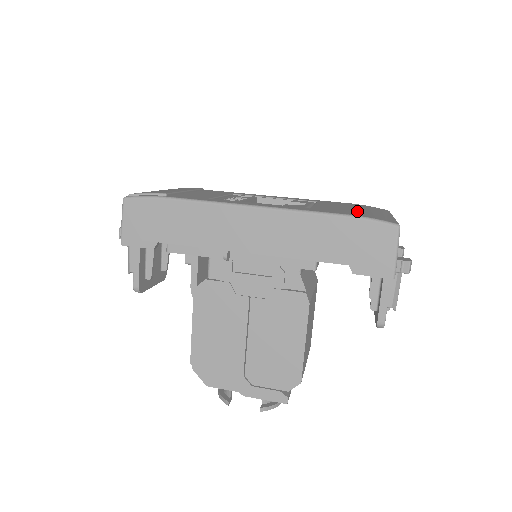
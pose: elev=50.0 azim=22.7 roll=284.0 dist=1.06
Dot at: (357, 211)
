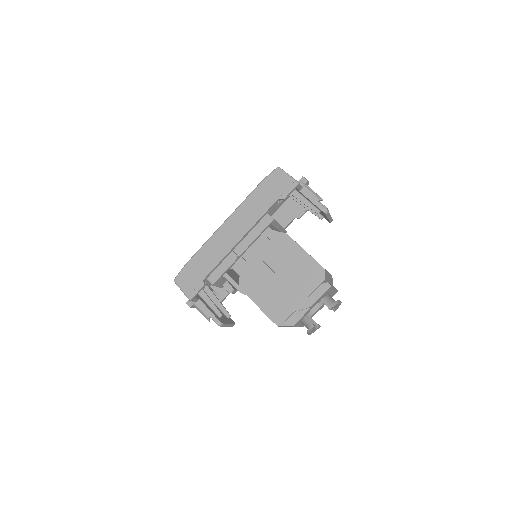
Dot at: occluded
